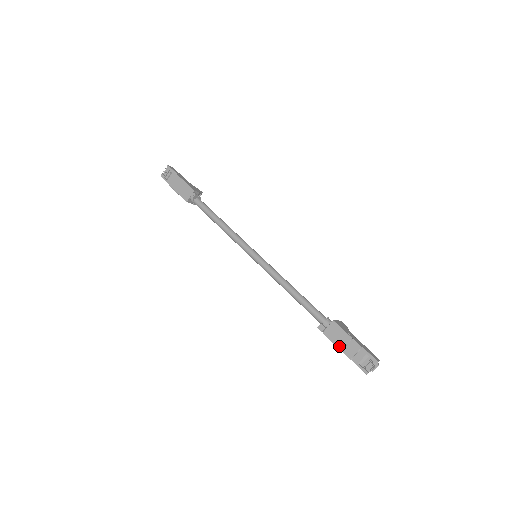
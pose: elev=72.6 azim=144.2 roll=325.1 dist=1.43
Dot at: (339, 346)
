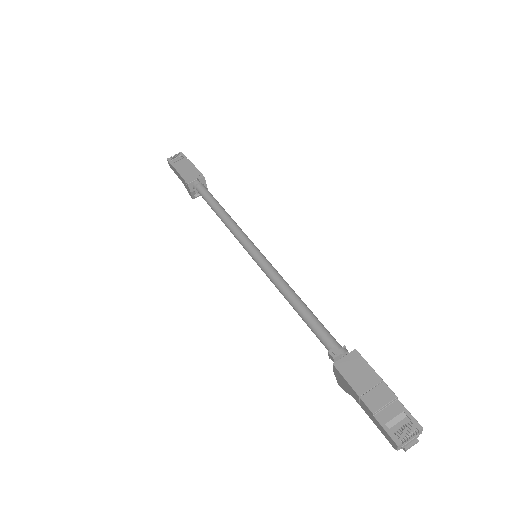
Dot at: (357, 388)
